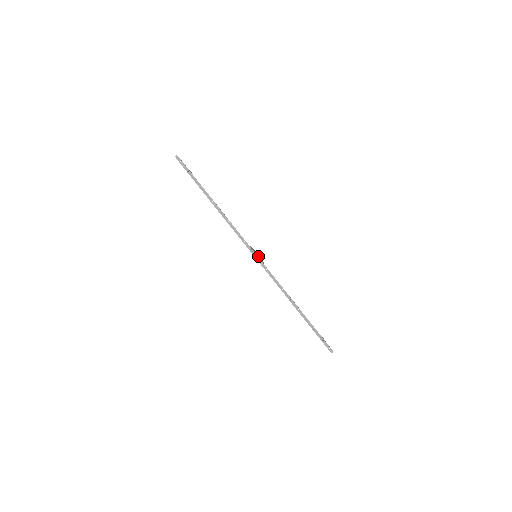
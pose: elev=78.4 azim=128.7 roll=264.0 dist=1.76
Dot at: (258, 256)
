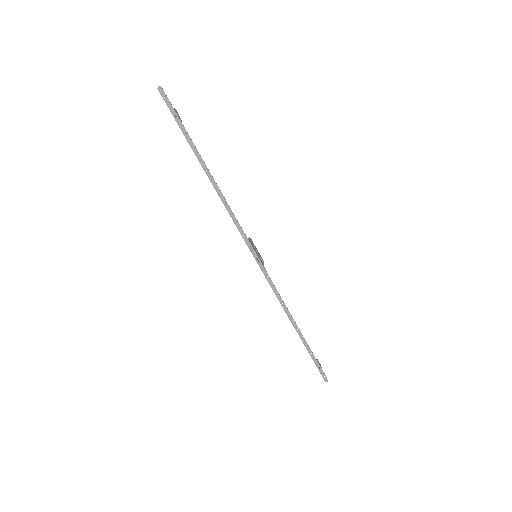
Dot at: (258, 254)
